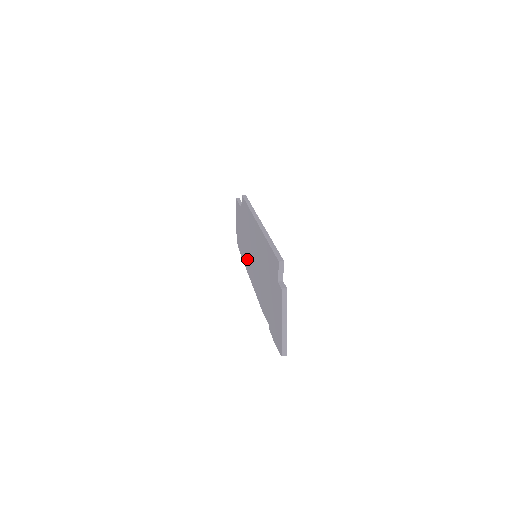
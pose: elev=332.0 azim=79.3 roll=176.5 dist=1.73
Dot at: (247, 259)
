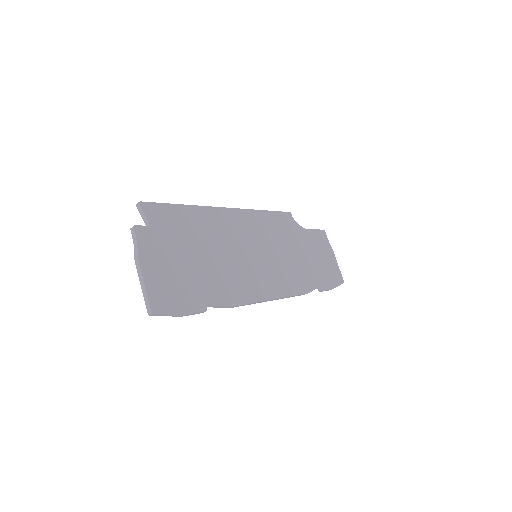
Dot at: occluded
